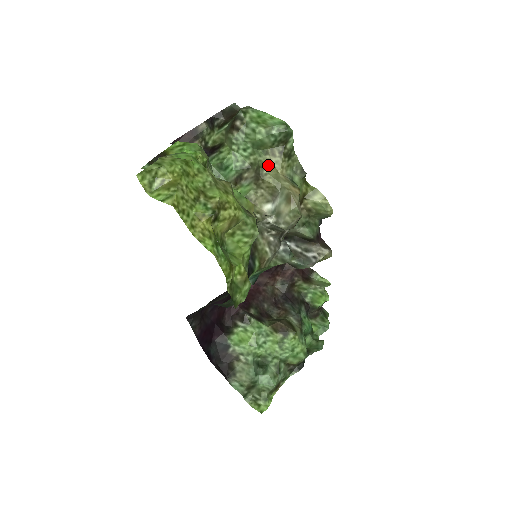
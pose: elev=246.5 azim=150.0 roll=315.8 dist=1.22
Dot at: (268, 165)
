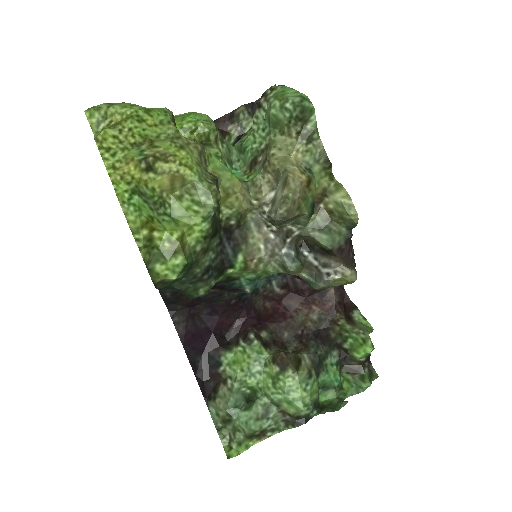
Dot at: (279, 145)
